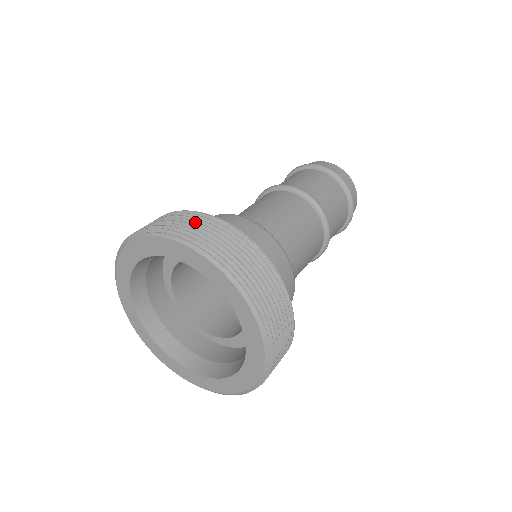
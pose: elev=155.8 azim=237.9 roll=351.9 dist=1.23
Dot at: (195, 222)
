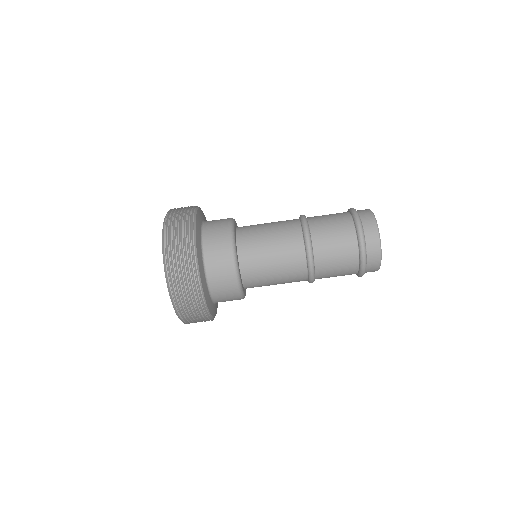
Dot at: (184, 207)
